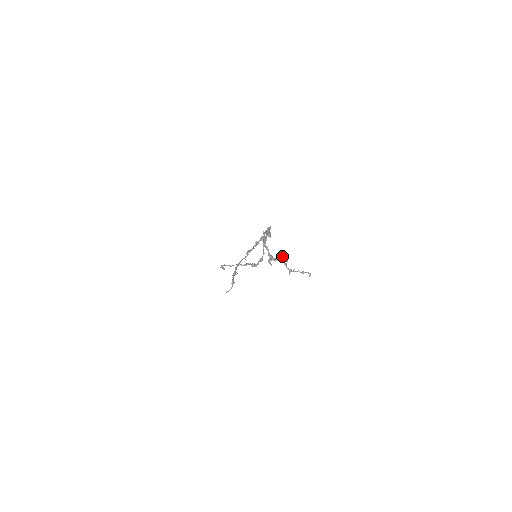
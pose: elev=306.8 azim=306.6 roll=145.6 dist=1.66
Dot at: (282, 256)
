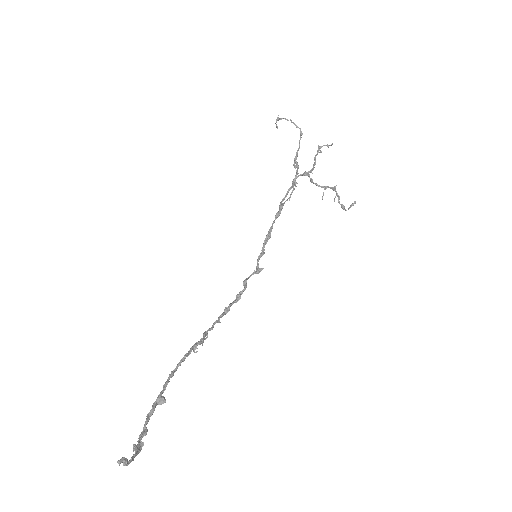
Dot at: (331, 144)
